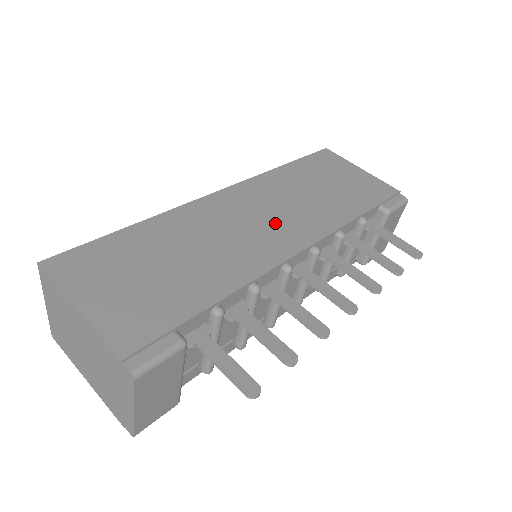
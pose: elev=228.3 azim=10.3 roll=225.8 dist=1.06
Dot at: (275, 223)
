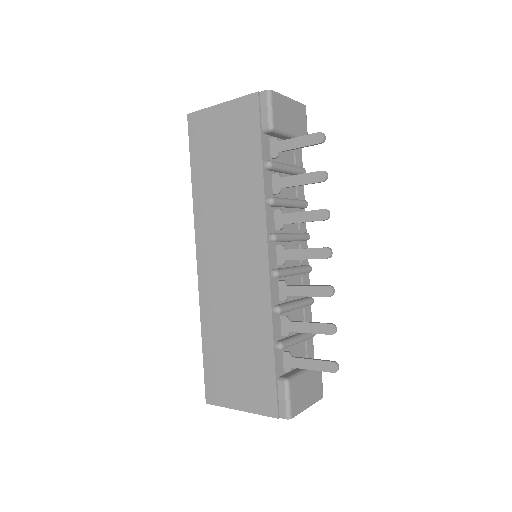
Dot at: (238, 249)
